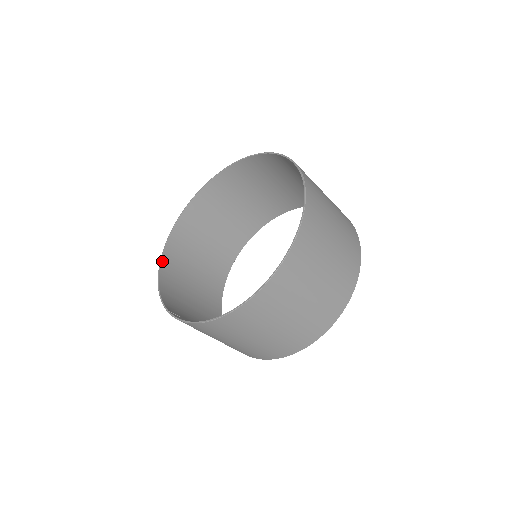
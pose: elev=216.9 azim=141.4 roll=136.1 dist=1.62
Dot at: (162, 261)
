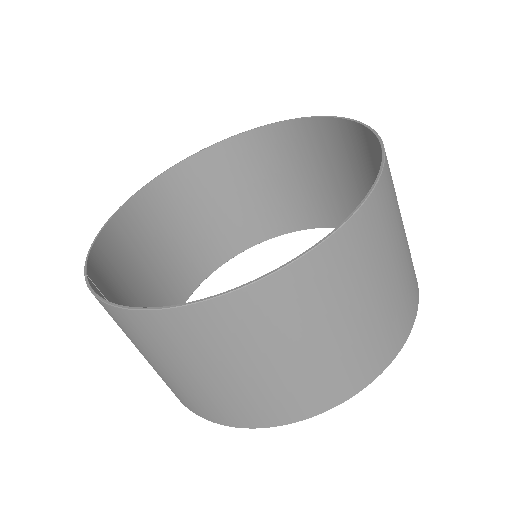
Dot at: (120, 211)
